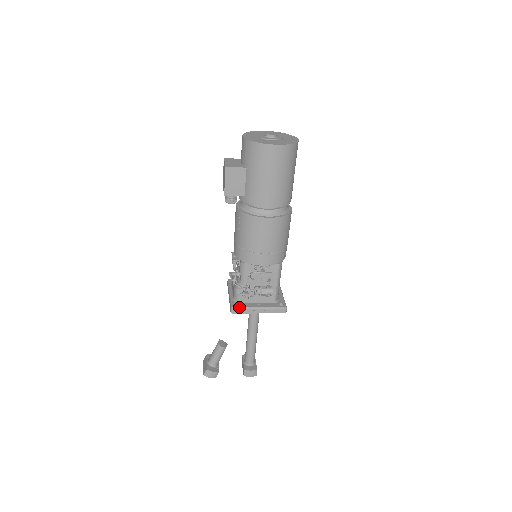
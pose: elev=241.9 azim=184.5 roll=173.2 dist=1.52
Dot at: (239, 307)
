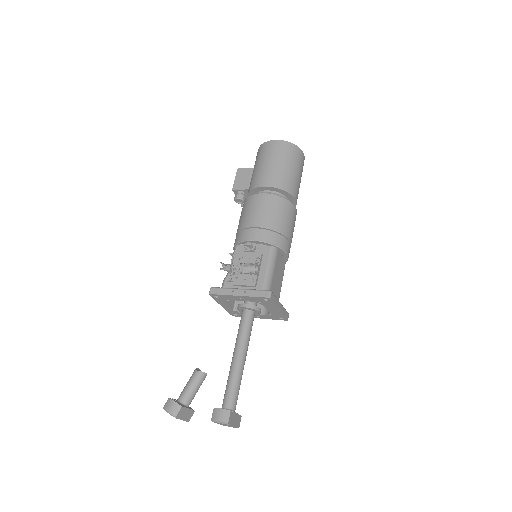
Dot at: (219, 287)
